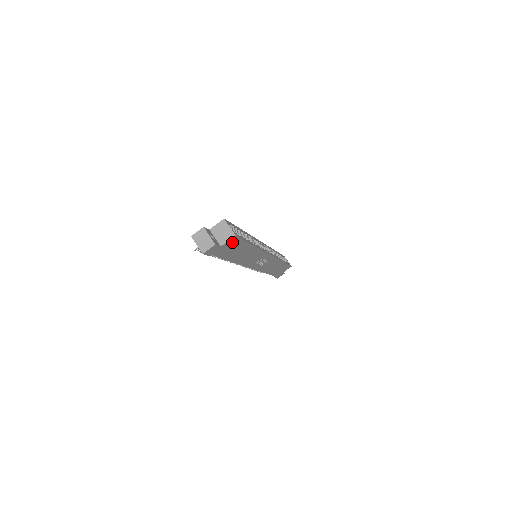
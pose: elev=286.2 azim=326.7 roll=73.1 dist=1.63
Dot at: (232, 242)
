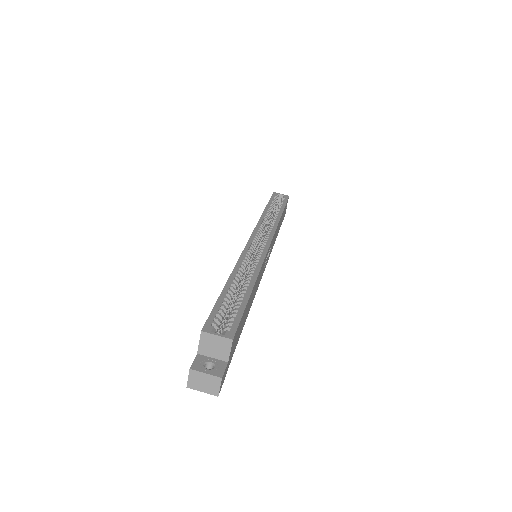
Dot at: (234, 339)
